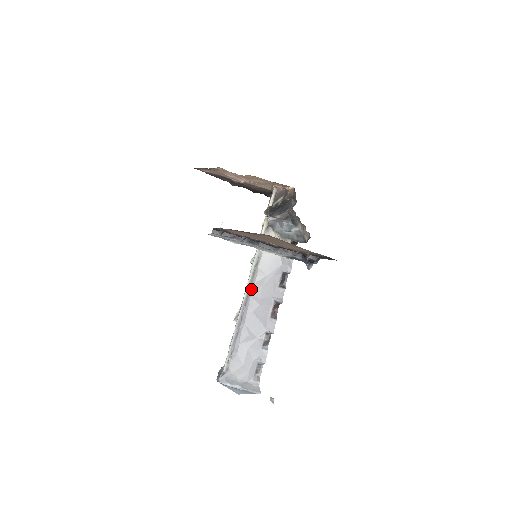
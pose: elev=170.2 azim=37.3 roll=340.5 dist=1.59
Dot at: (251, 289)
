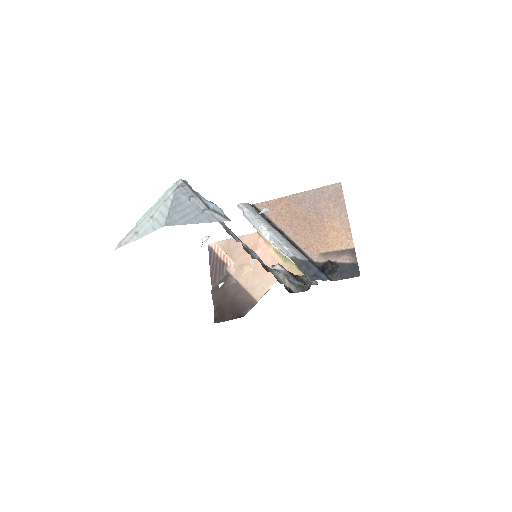
Dot at: occluded
